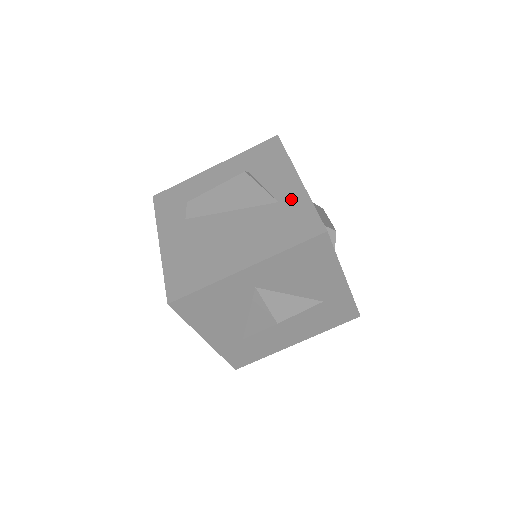
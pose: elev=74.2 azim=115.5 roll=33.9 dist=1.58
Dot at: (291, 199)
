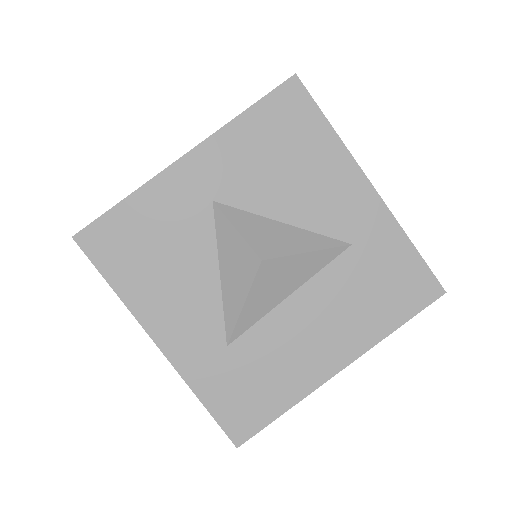
Dot at: occluded
